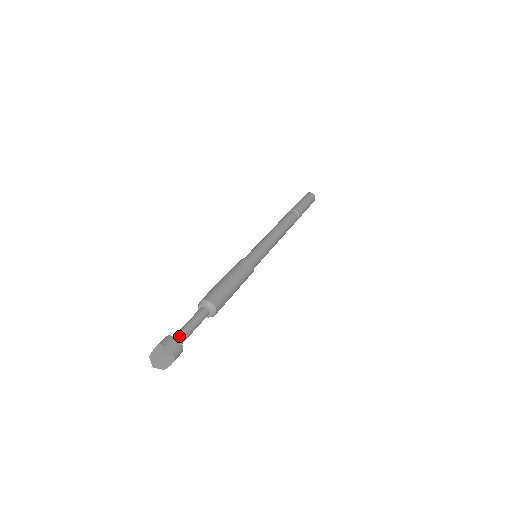
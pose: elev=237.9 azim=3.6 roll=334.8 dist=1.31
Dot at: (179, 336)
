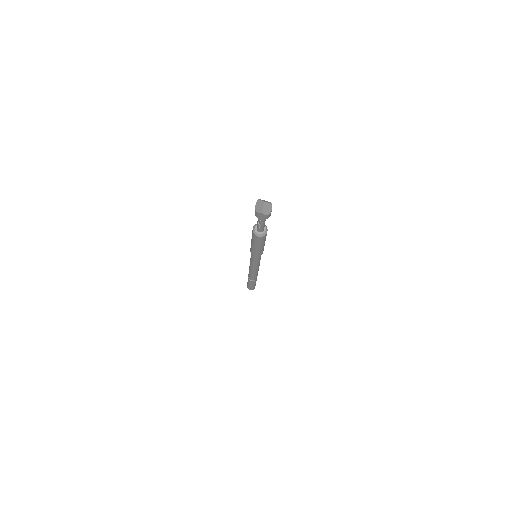
Dot at: occluded
